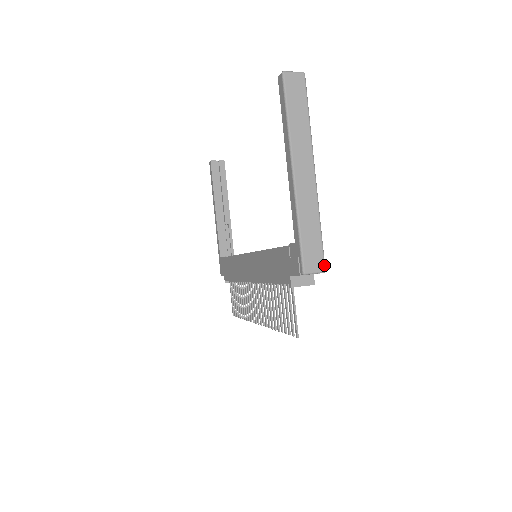
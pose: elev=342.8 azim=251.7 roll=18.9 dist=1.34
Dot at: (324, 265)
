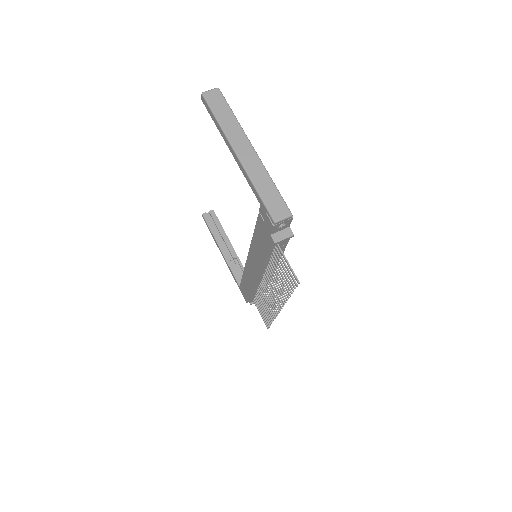
Dot at: (289, 210)
